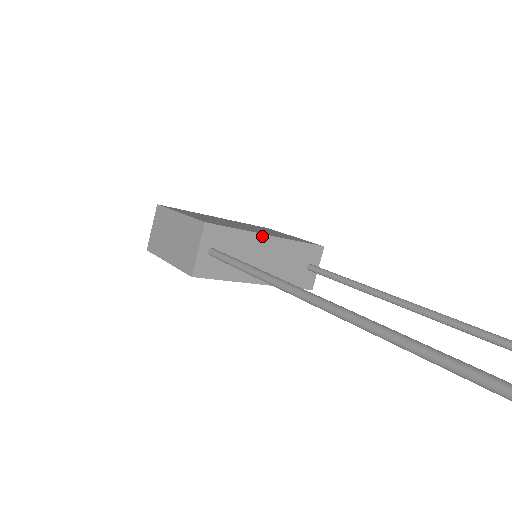
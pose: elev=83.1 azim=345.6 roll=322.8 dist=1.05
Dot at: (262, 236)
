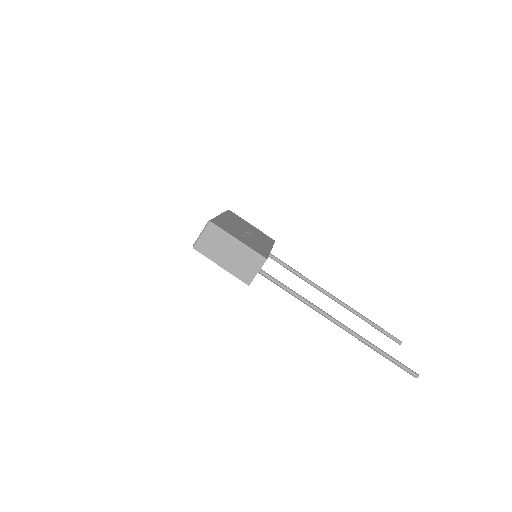
Dot at: occluded
